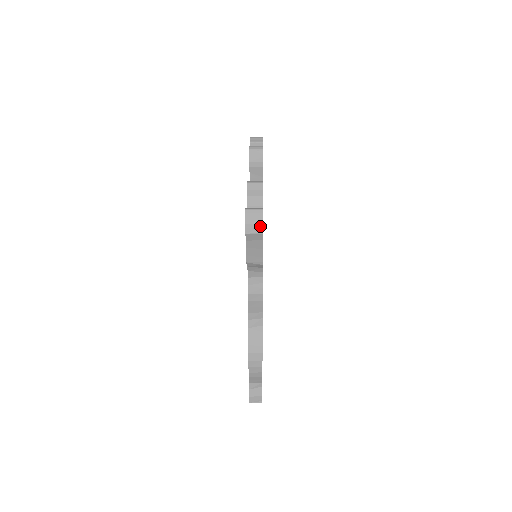
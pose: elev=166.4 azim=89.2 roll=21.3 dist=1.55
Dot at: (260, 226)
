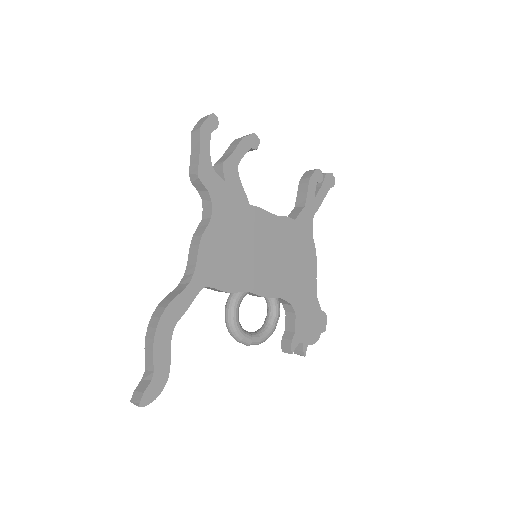
Dot at: (202, 123)
